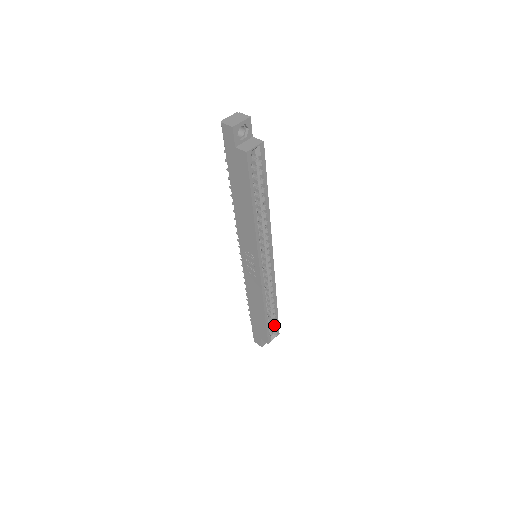
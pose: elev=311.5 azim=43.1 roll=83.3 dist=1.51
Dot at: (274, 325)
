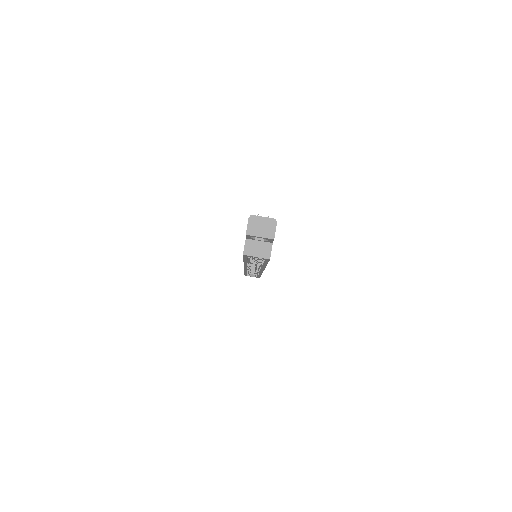
Dot at: occluded
